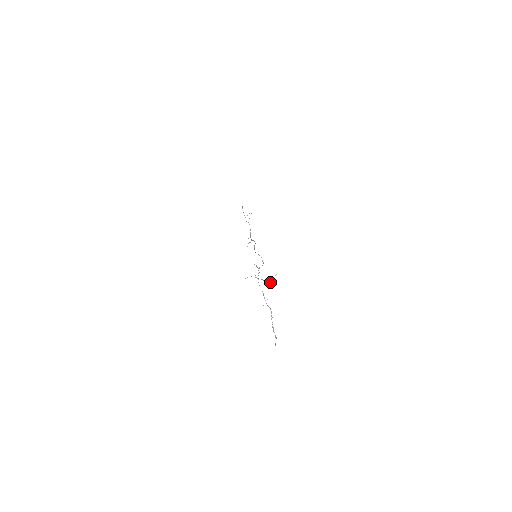
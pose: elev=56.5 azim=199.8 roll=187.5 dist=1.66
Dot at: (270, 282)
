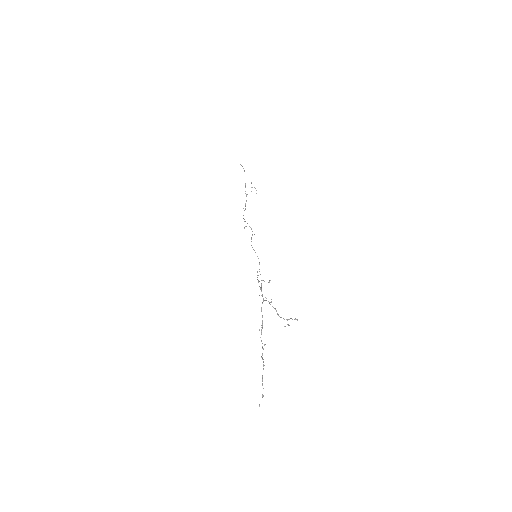
Dot at: (288, 324)
